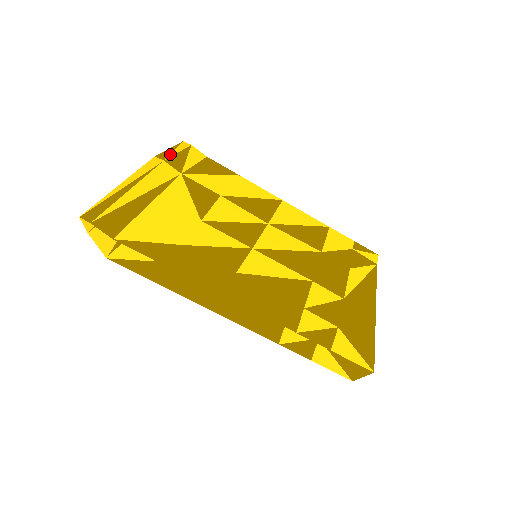
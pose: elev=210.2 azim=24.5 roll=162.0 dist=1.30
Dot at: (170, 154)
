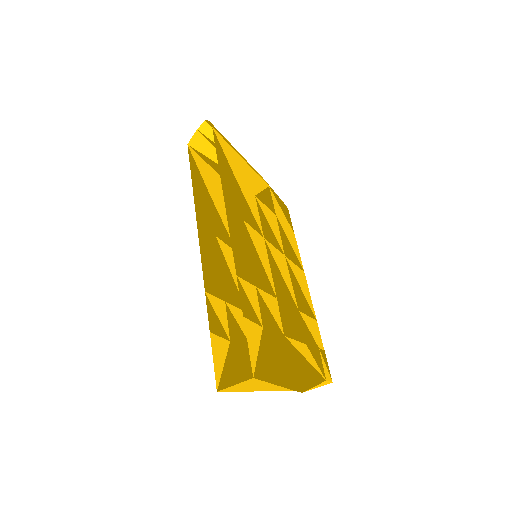
Dot at: occluded
